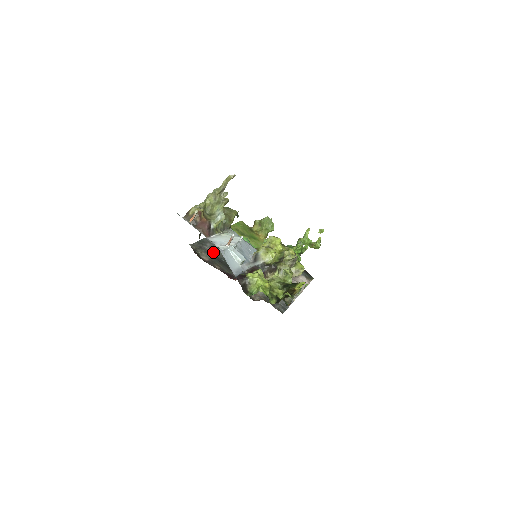
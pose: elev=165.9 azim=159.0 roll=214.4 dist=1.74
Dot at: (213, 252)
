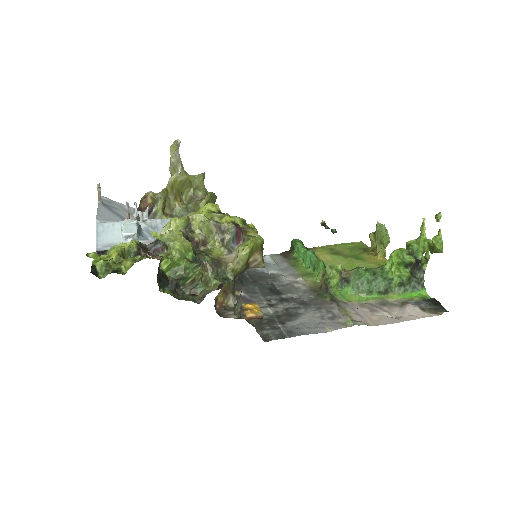
Dot at: occluded
